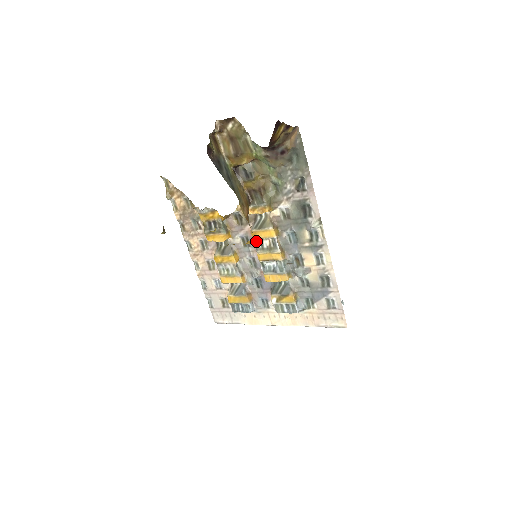
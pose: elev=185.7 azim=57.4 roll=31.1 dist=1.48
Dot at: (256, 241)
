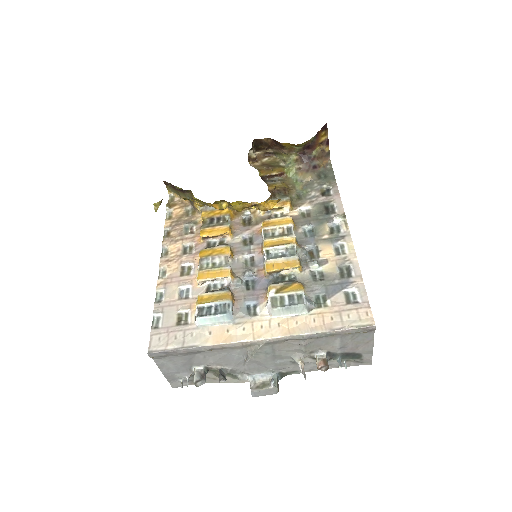
Dot at: (266, 231)
